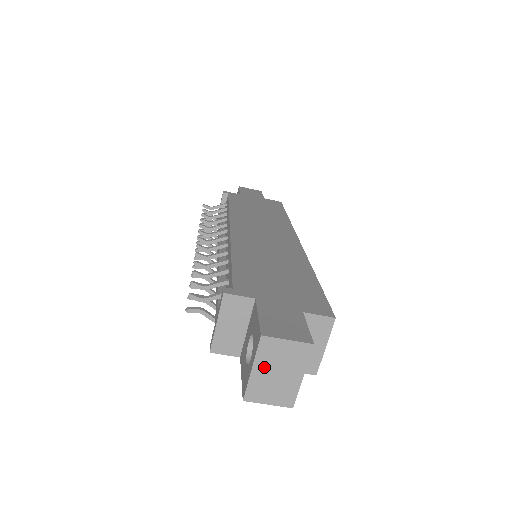
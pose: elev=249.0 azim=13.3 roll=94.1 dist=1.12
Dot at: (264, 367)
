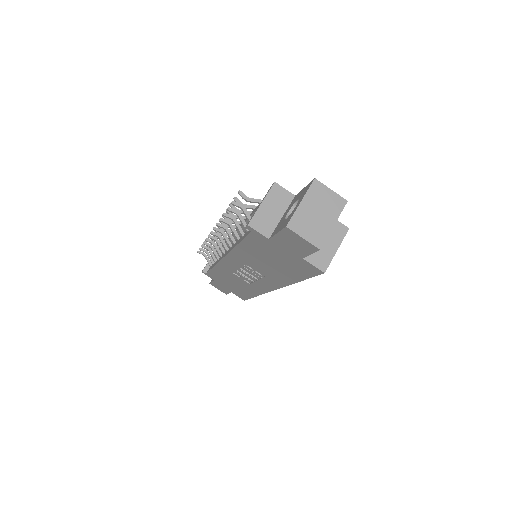
Dot at: (310, 204)
